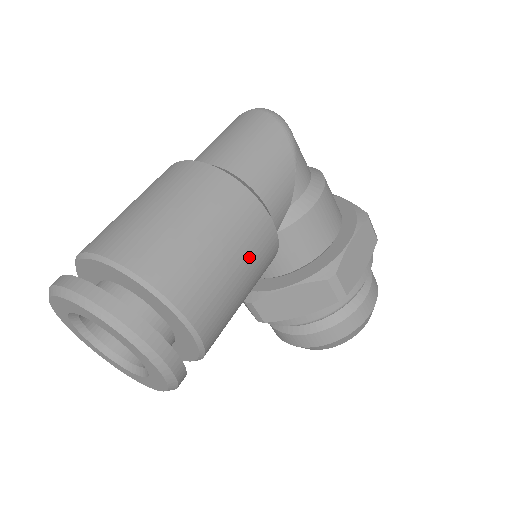
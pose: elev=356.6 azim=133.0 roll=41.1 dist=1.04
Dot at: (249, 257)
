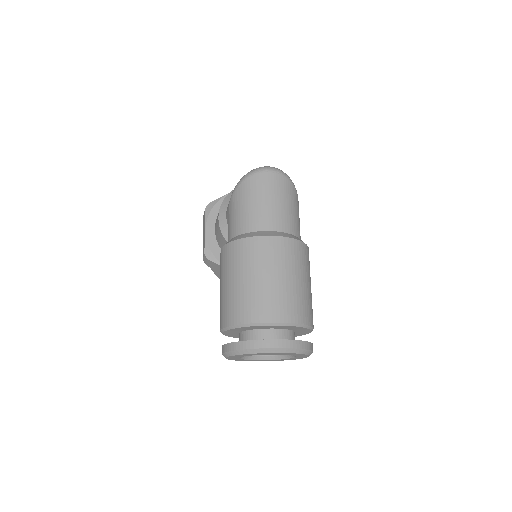
Dot at: occluded
